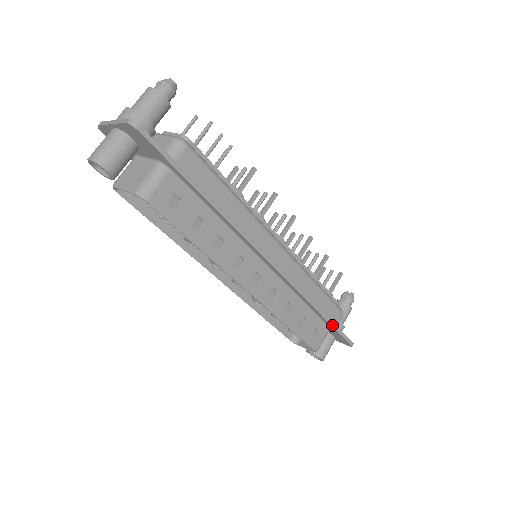
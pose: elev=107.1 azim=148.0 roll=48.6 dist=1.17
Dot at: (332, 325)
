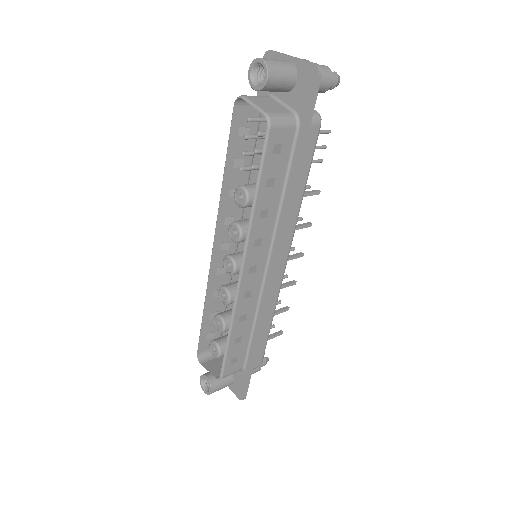
Dot at: (251, 365)
